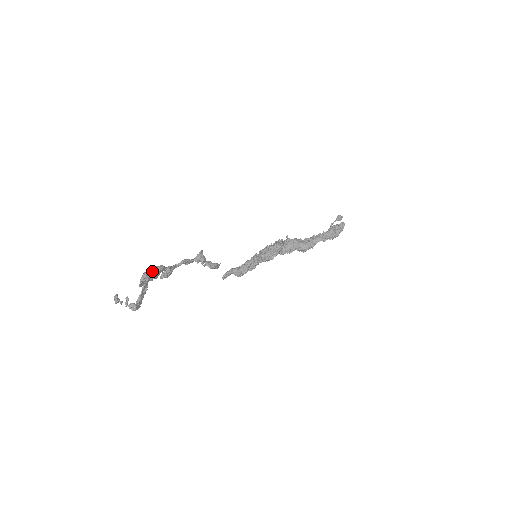
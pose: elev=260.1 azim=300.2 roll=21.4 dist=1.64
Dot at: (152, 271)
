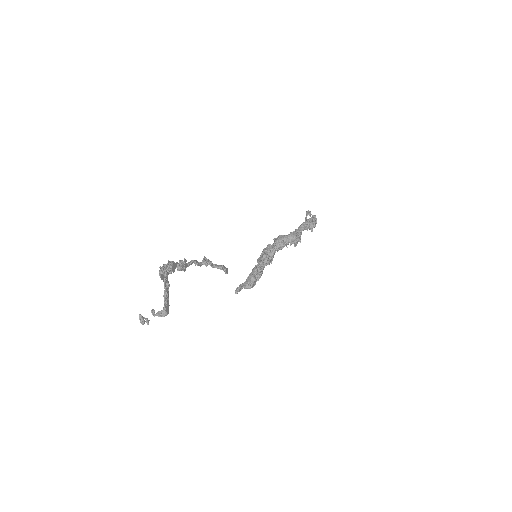
Dot at: (167, 264)
